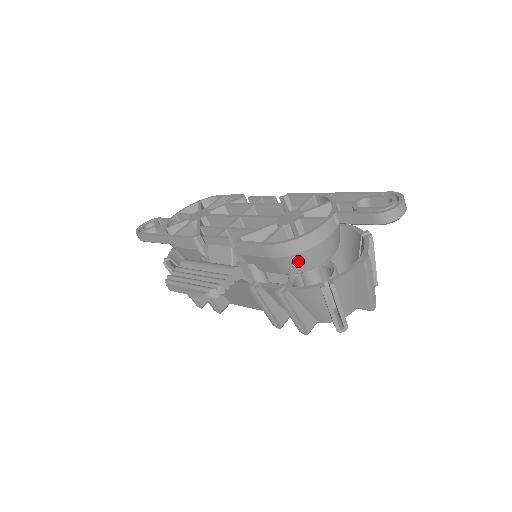
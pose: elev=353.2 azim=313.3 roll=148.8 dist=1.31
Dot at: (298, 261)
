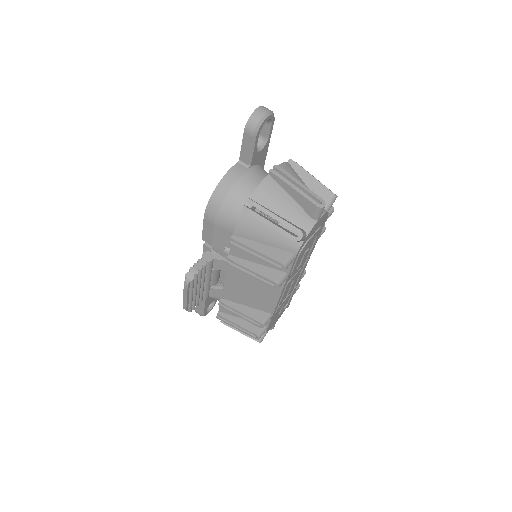
Dot at: (230, 210)
